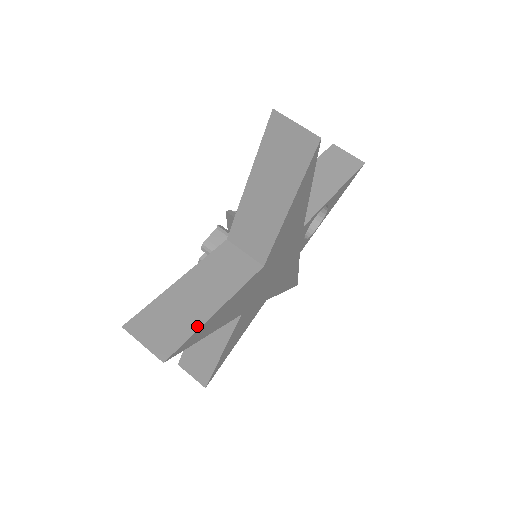
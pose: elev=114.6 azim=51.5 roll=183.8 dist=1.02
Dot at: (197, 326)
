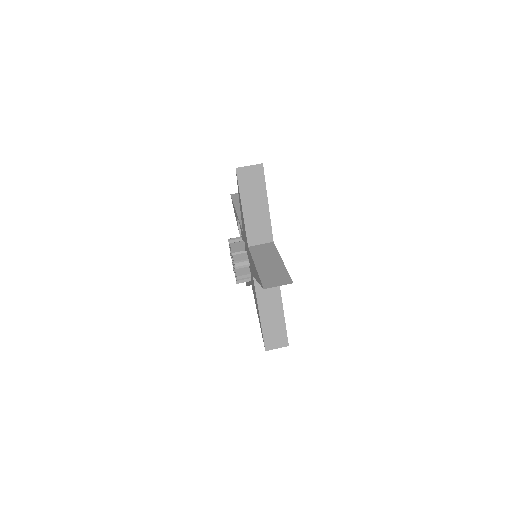
Dot at: (285, 269)
